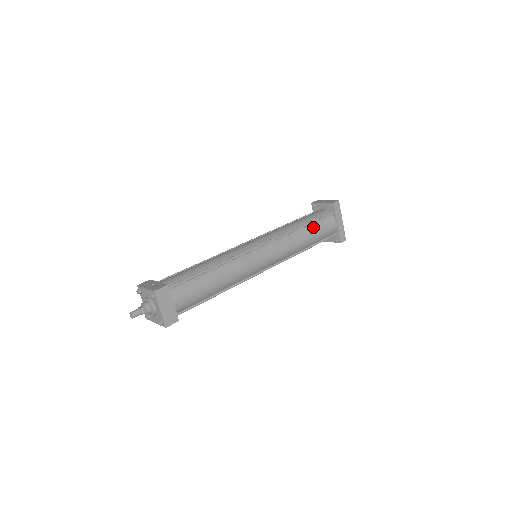
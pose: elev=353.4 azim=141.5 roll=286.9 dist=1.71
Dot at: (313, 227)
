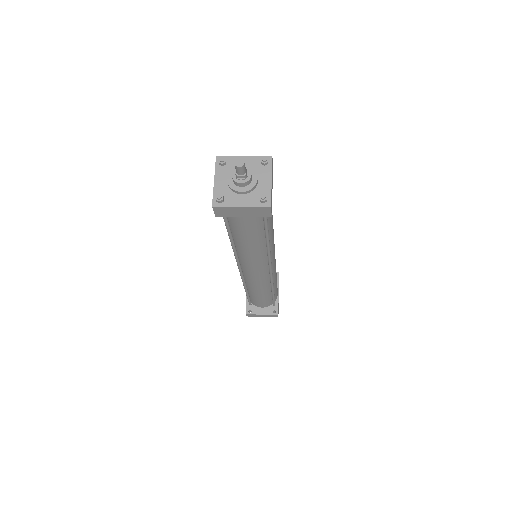
Dot at: occluded
